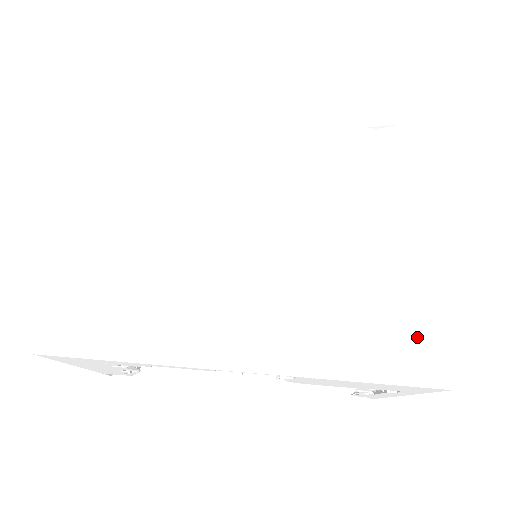
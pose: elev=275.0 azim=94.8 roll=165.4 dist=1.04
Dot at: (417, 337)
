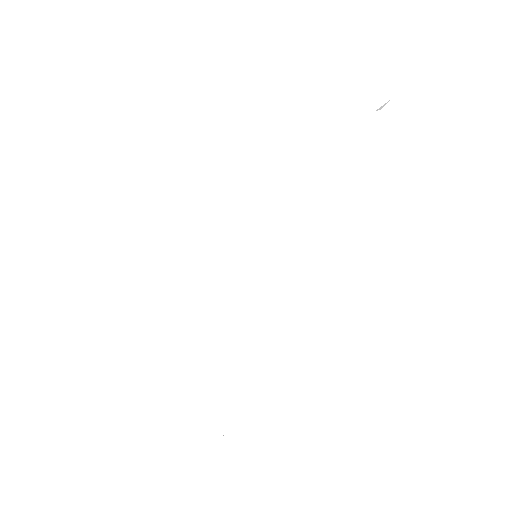
Dot at: (435, 309)
